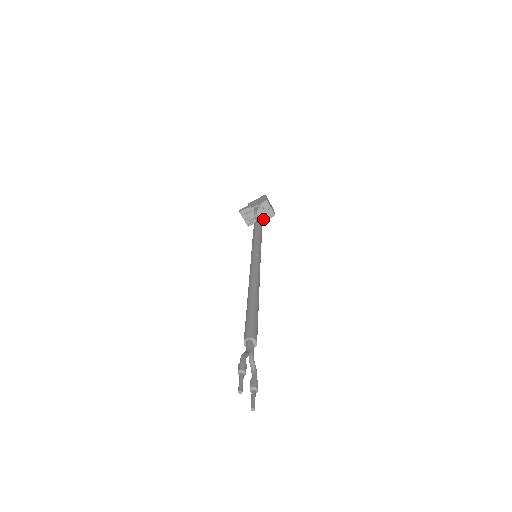
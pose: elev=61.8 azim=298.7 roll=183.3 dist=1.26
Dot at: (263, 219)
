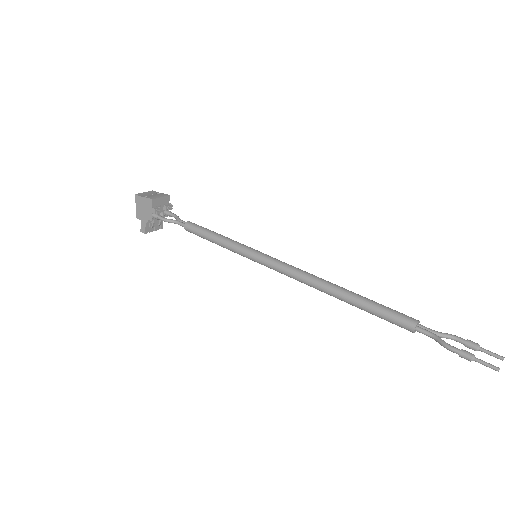
Dot at: (168, 211)
